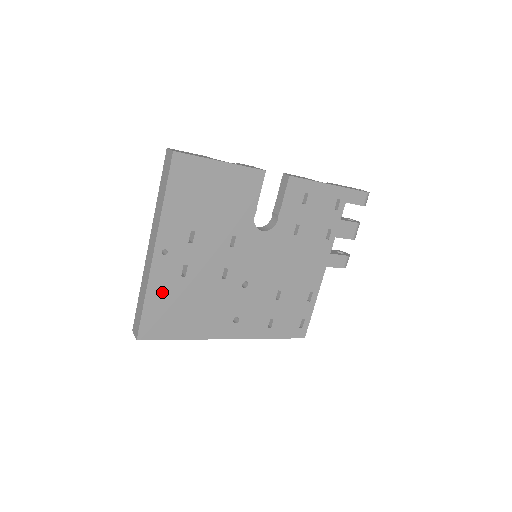
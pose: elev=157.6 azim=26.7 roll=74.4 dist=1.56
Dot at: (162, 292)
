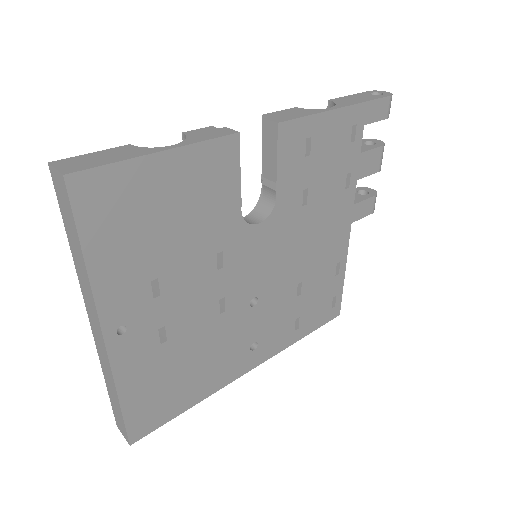
Dot at: (141, 377)
